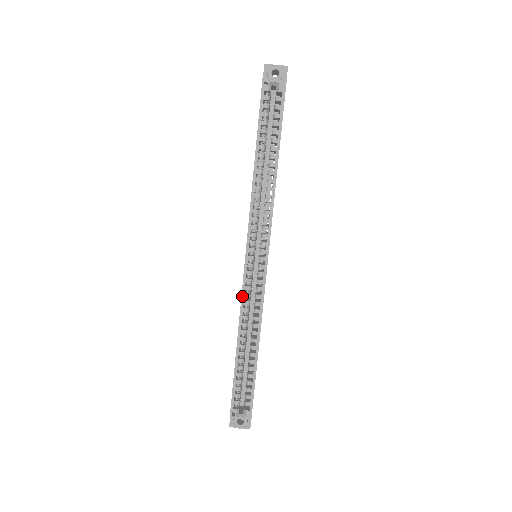
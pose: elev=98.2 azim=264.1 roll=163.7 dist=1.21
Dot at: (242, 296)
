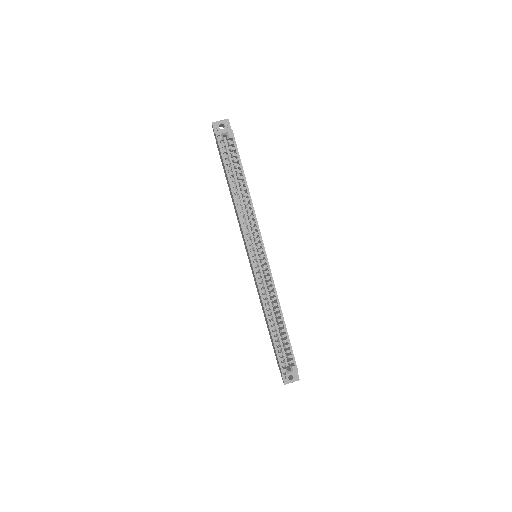
Dot at: (258, 287)
